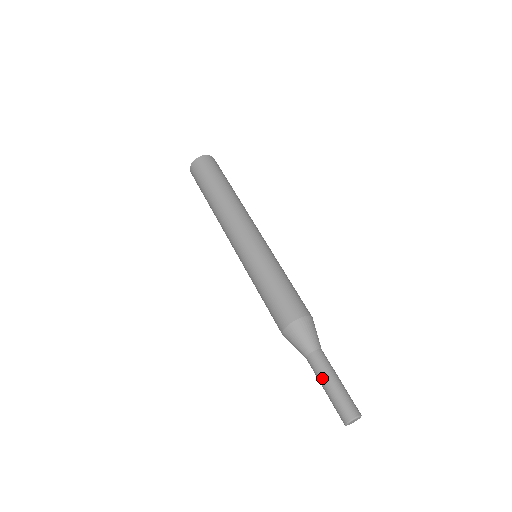
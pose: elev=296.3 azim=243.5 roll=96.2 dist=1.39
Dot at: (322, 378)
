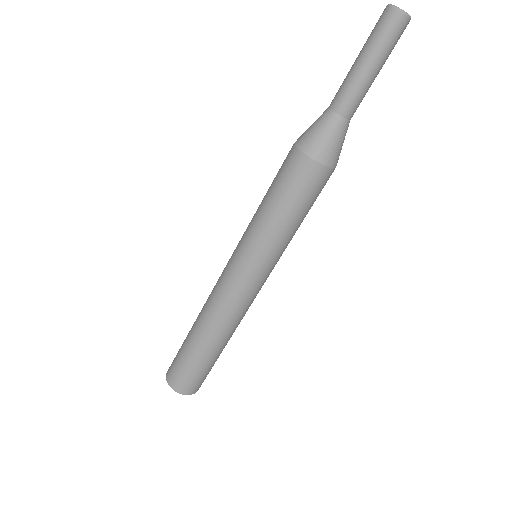
Dot at: (349, 73)
